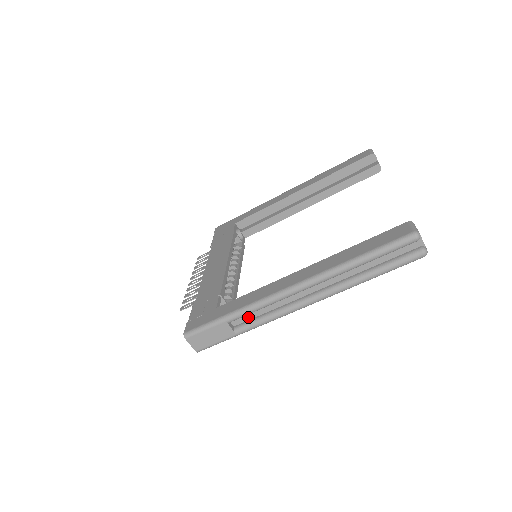
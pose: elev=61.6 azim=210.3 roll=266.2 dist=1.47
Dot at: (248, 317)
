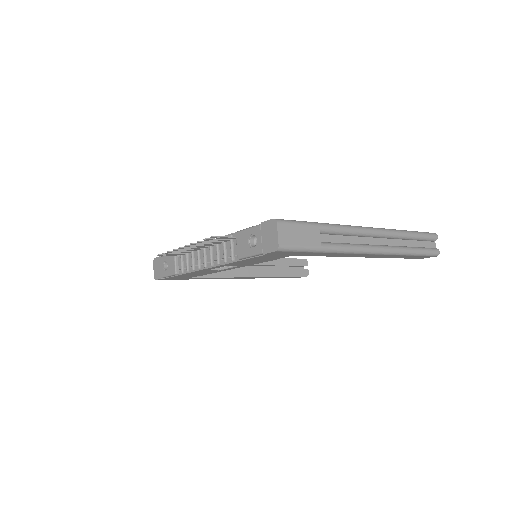
Dot at: (330, 239)
